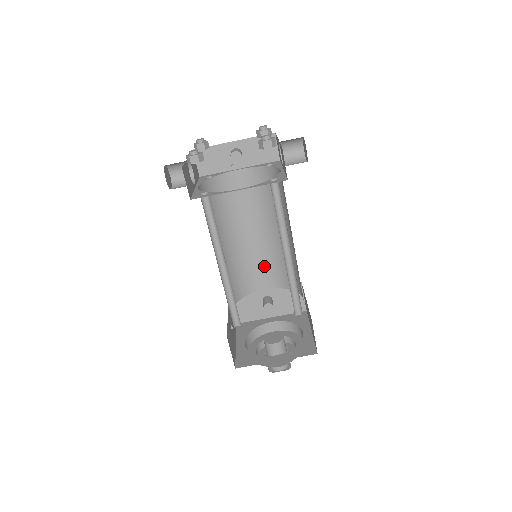
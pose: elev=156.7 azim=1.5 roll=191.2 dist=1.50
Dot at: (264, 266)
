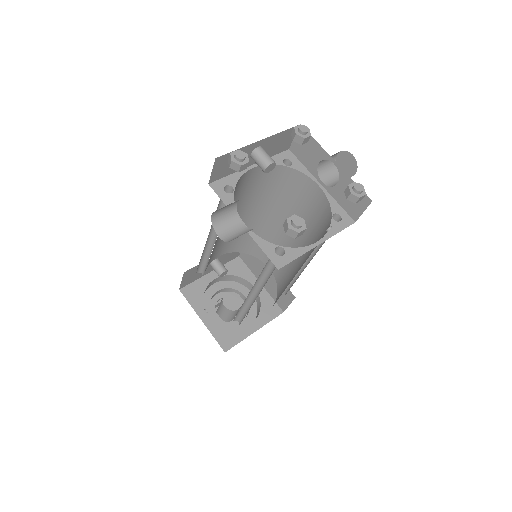
Dot at: occluded
